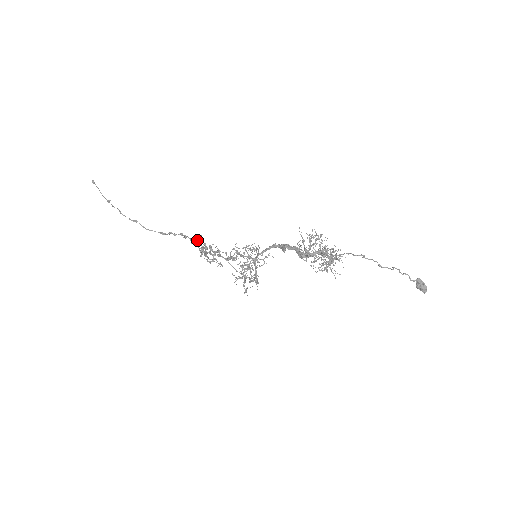
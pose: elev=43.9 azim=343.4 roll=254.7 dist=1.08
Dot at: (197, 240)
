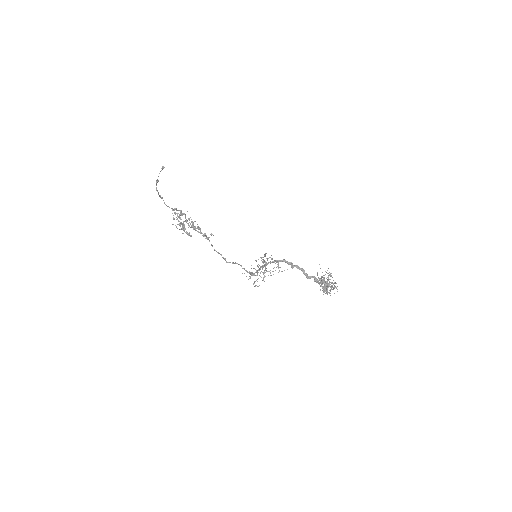
Dot at: occluded
